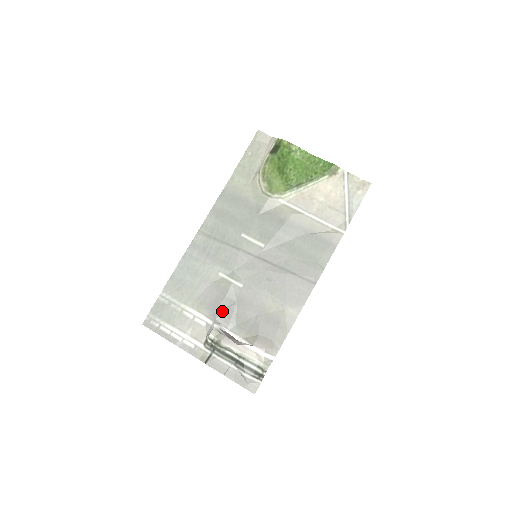
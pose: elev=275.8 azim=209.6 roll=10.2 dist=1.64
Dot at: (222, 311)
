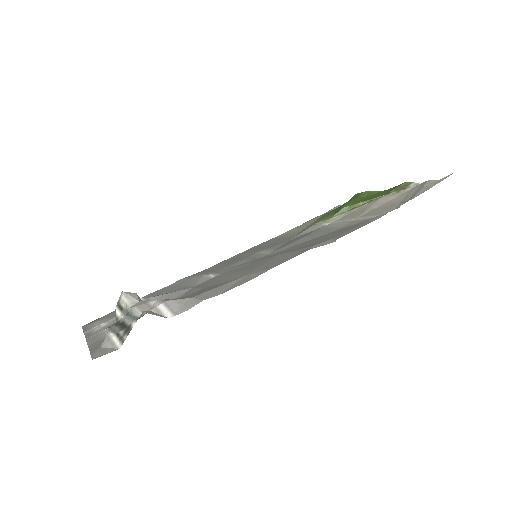
Dot at: (166, 293)
